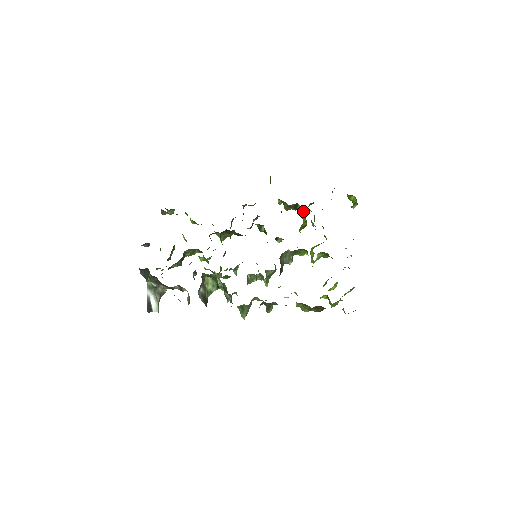
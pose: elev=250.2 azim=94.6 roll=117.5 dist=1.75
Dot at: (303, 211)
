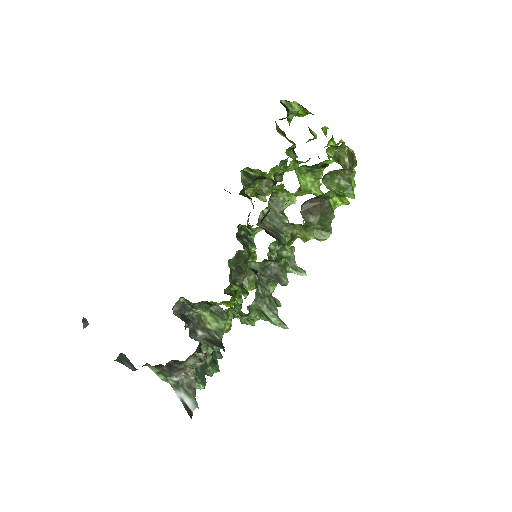
Dot at: (249, 168)
